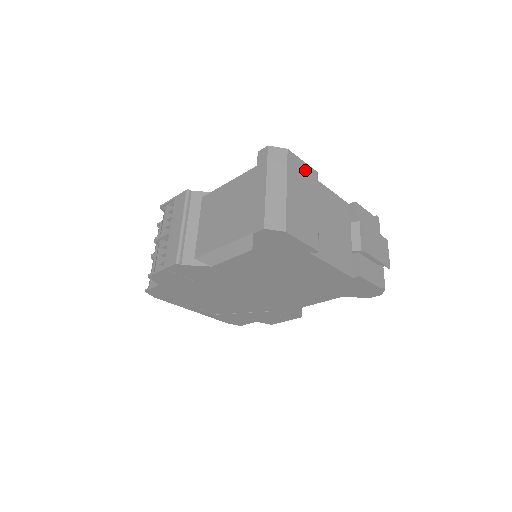
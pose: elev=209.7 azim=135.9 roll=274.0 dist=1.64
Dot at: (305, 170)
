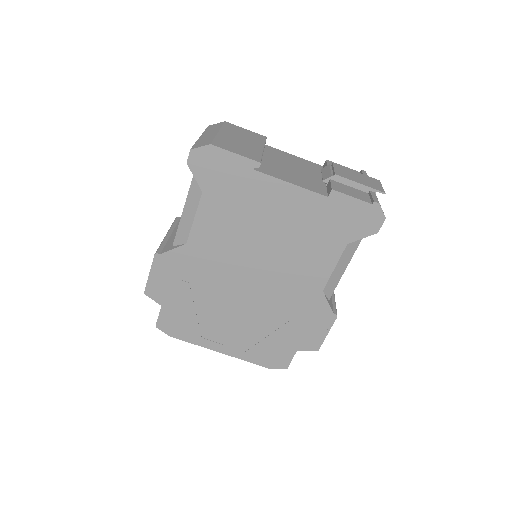
Dot at: (248, 132)
